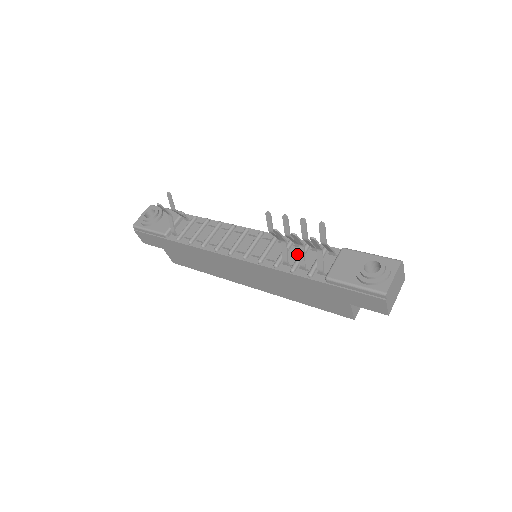
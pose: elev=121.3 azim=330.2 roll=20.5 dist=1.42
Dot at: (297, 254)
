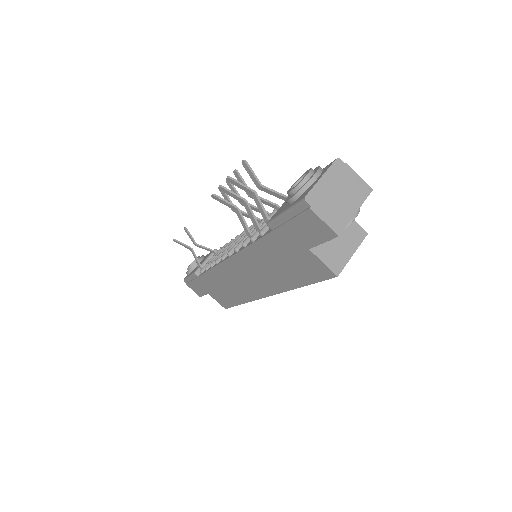
Dot at: occluded
